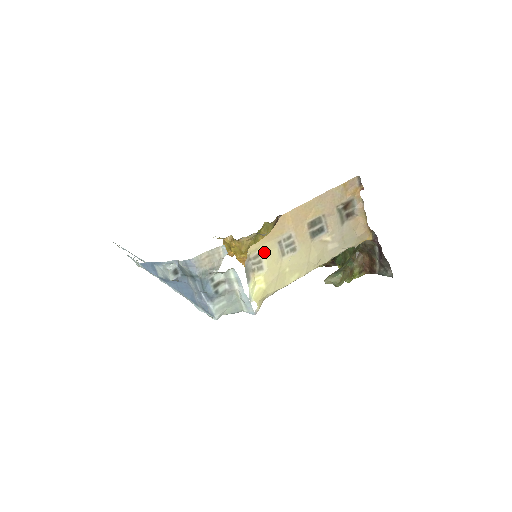
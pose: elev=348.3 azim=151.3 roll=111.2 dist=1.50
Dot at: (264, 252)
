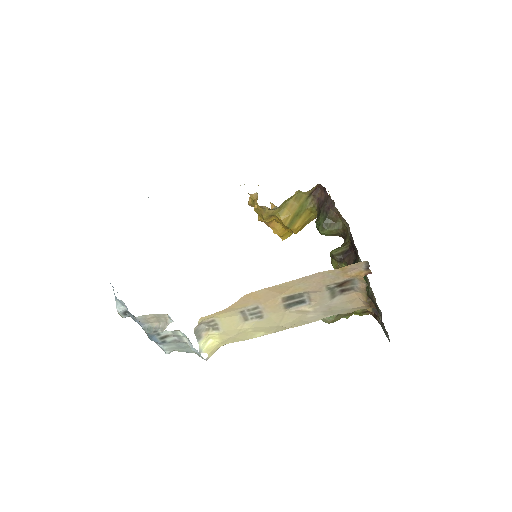
Dot at: (221, 319)
